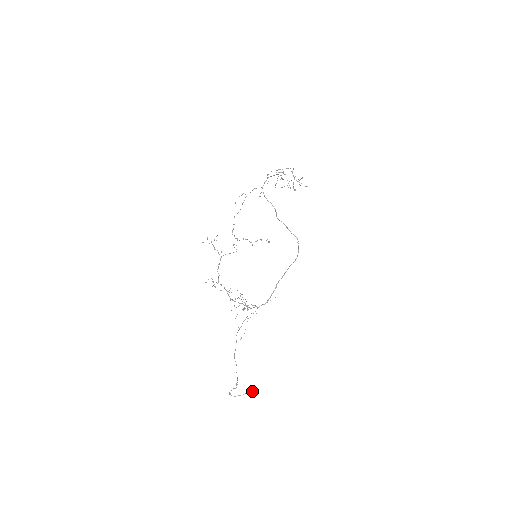
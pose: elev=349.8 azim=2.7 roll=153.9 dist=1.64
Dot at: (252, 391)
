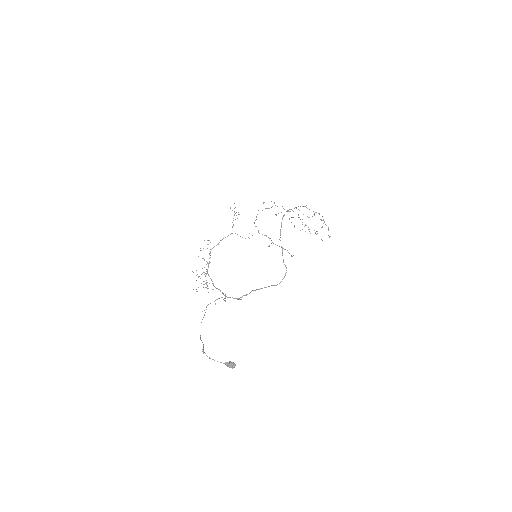
Dot at: (232, 364)
